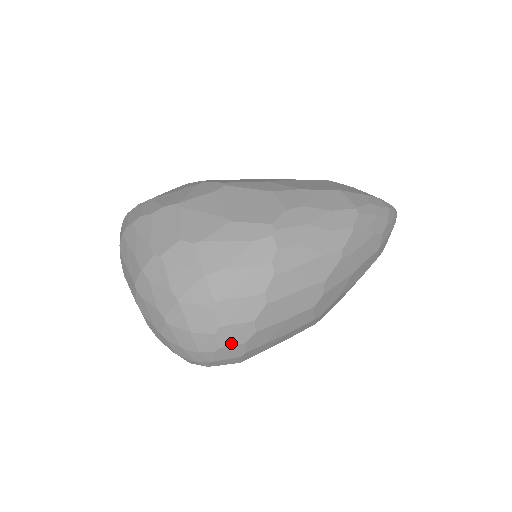
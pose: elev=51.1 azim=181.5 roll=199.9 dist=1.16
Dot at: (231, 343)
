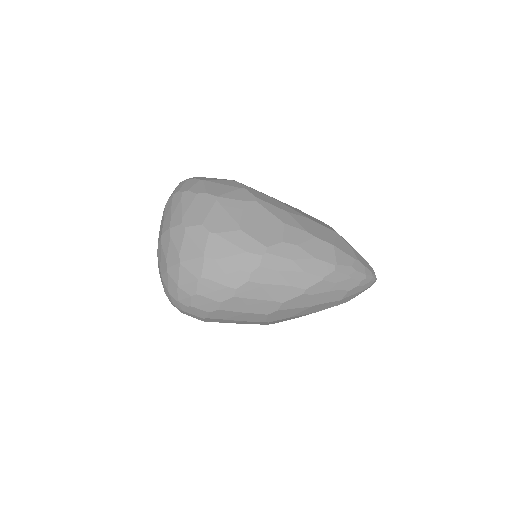
Dot at: (200, 307)
